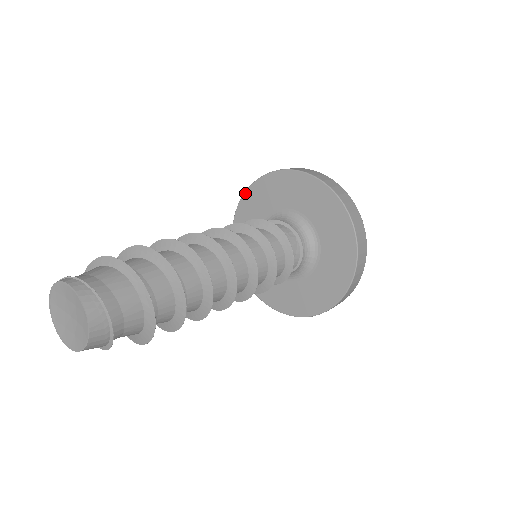
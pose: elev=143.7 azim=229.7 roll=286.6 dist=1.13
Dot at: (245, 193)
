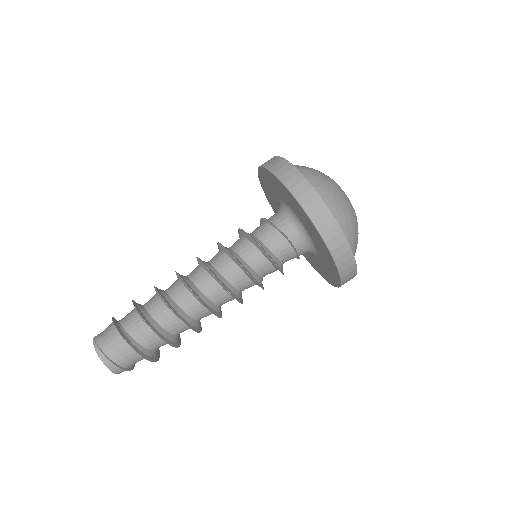
Dot at: (267, 170)
